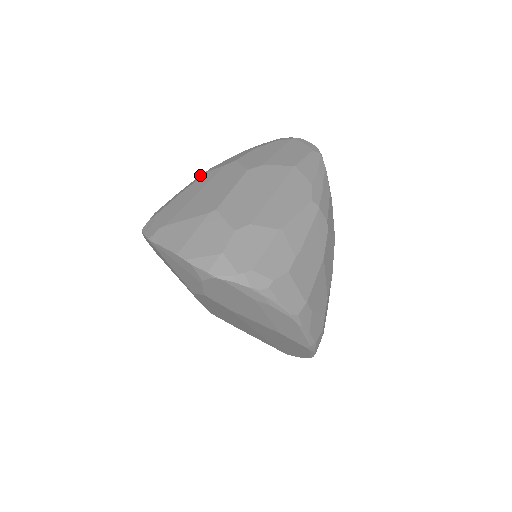
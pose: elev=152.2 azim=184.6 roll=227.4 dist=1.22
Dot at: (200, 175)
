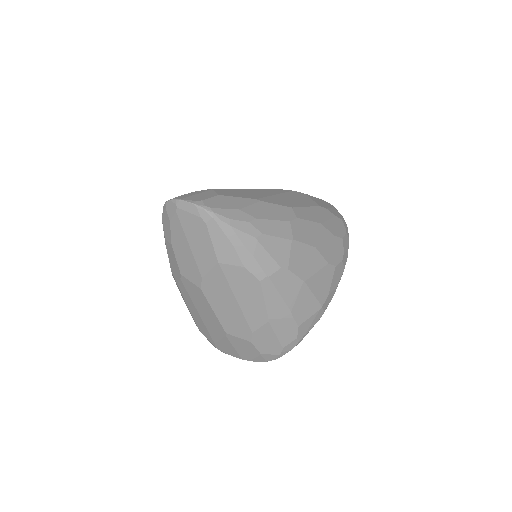
Dot at: occluded
